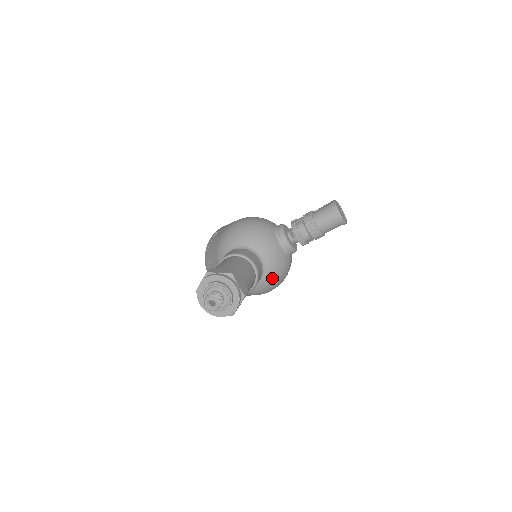
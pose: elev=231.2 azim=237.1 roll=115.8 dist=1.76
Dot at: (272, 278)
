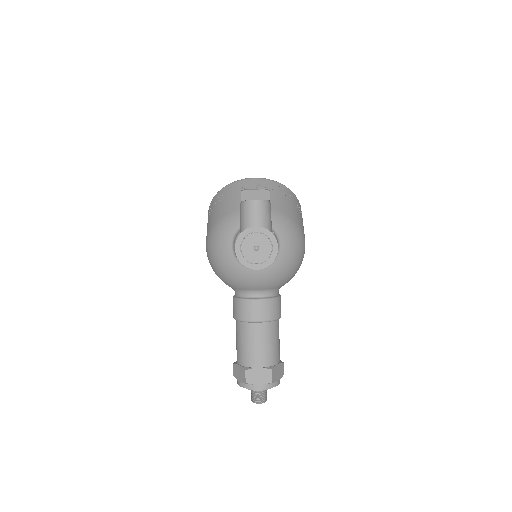
Dot at: (287, 280)
